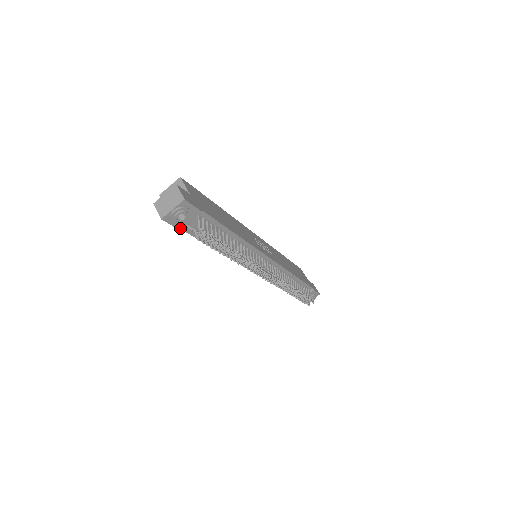
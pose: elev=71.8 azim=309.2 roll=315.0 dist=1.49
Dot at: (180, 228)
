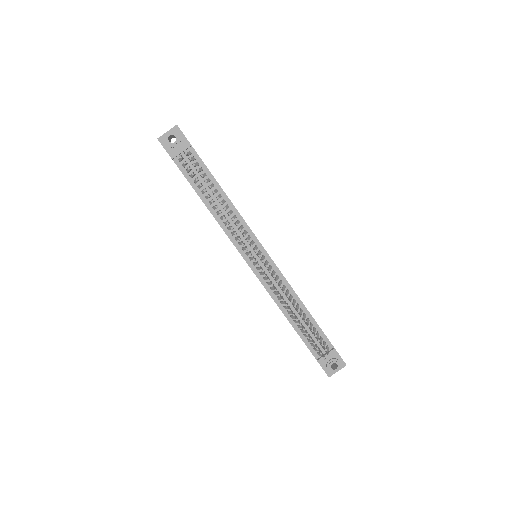
Dot at: (172, 157)
